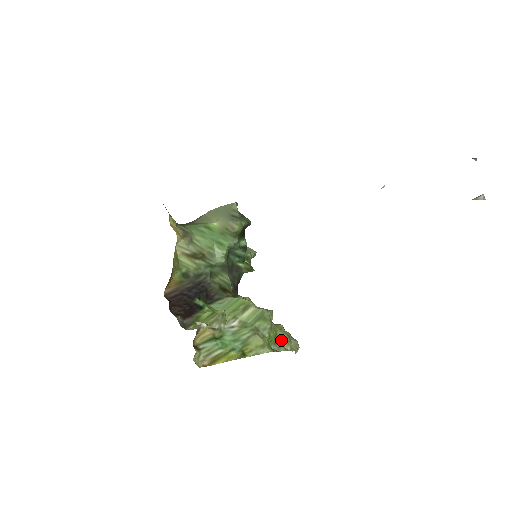
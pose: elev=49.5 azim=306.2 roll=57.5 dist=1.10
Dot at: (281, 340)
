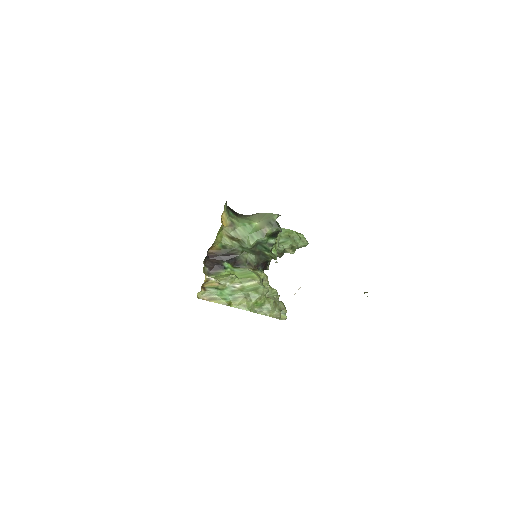
Dot at: (265, 308)
